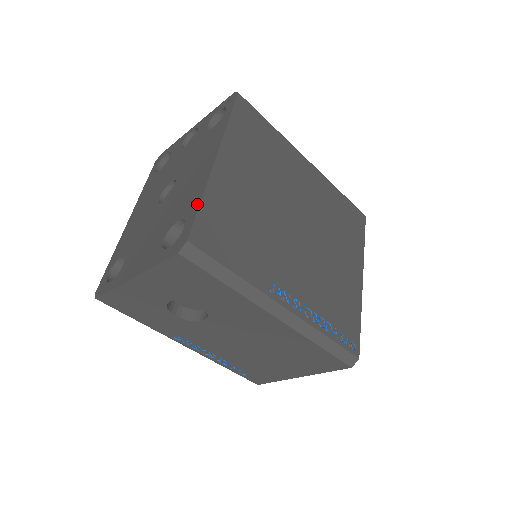
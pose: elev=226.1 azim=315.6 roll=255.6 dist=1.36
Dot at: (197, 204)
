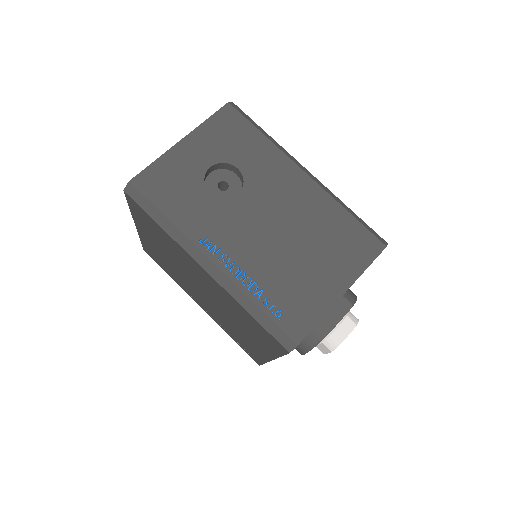
Dot at: occluded
